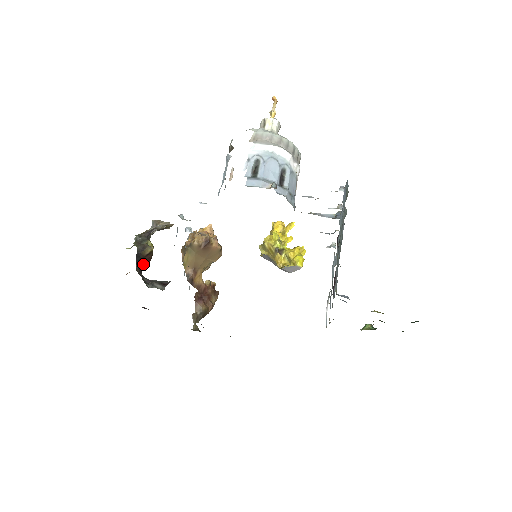
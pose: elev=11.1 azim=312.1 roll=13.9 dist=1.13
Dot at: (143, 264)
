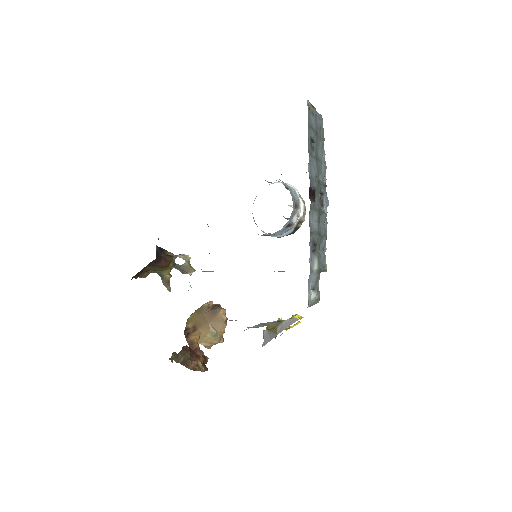
Dot at: (161, 257)
